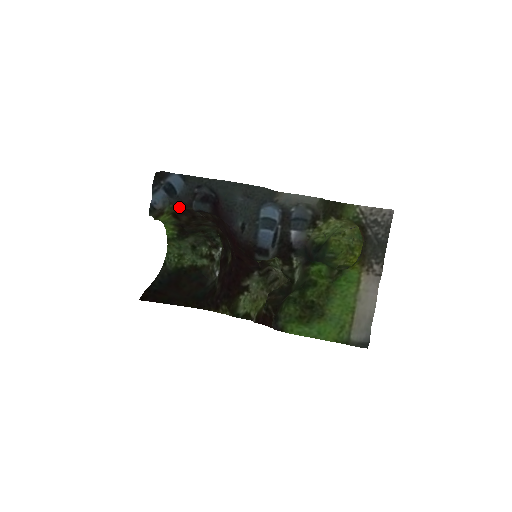
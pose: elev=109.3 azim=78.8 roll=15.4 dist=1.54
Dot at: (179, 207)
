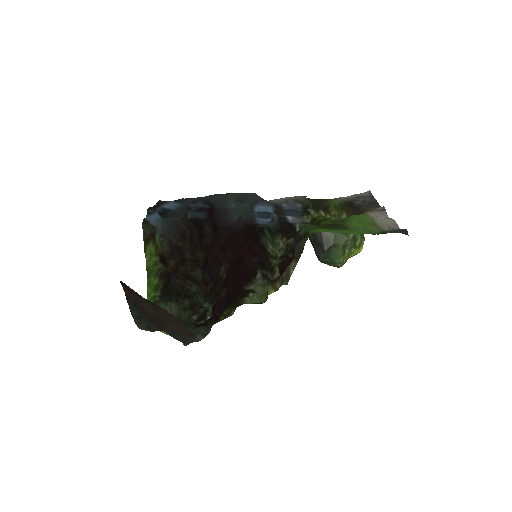
Dot at: (169, 245)
